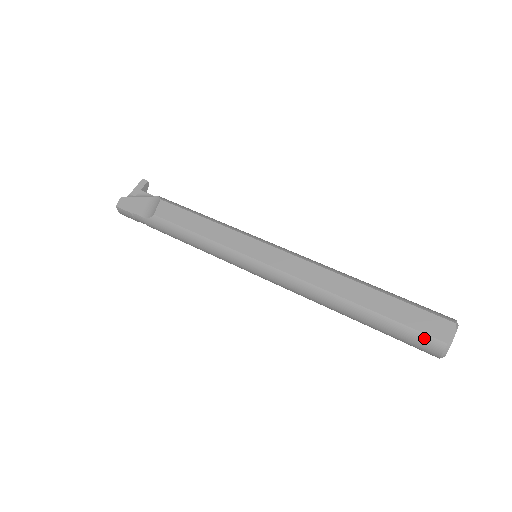
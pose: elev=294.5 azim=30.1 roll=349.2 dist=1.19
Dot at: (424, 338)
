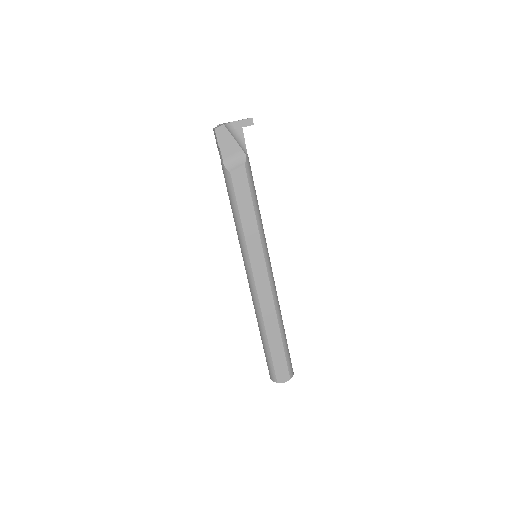
Dot at: (273, 372)
